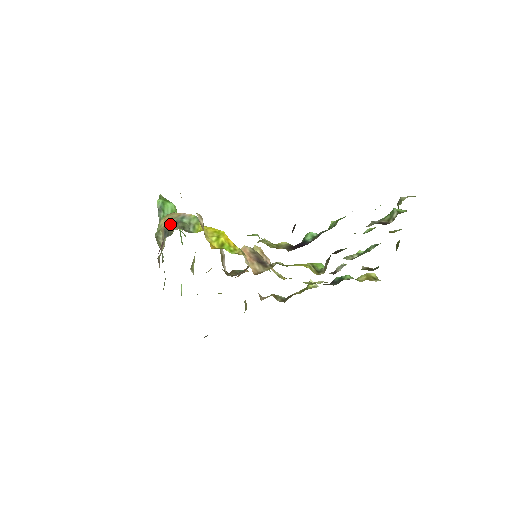
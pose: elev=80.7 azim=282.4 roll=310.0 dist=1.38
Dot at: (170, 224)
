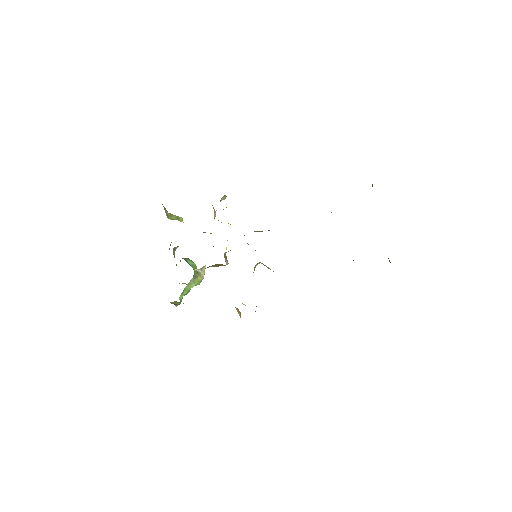
Dot at: occluded
